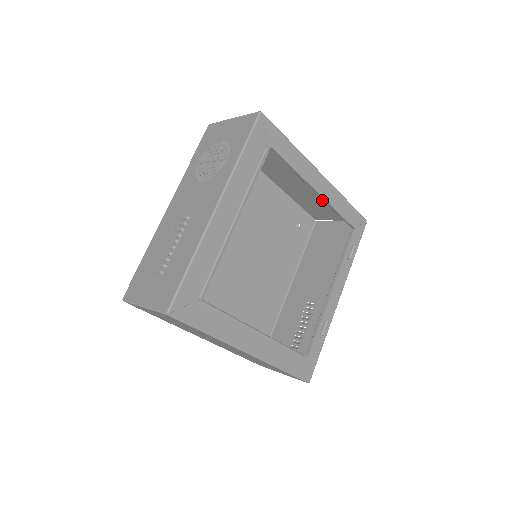
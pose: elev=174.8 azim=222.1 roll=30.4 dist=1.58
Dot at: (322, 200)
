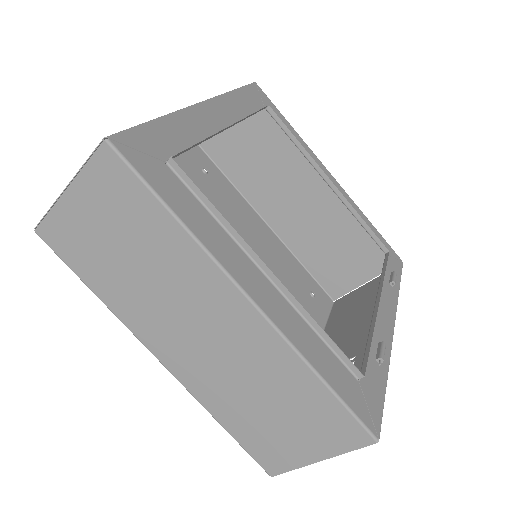
Dot at: (338, 242)
